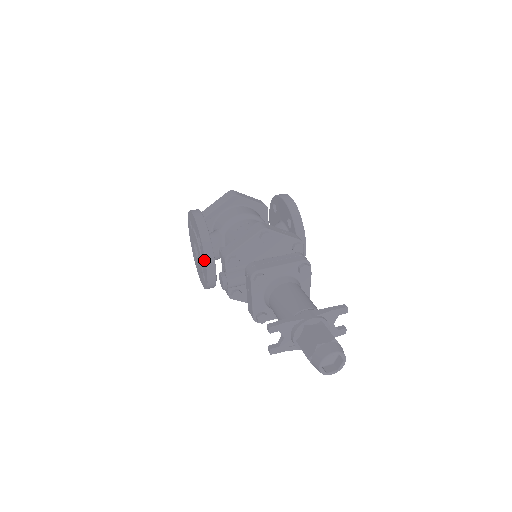
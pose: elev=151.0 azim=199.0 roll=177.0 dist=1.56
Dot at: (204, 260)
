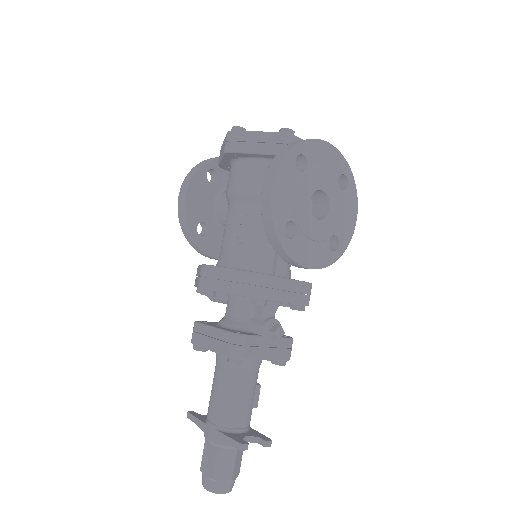
Dot at: occluded
